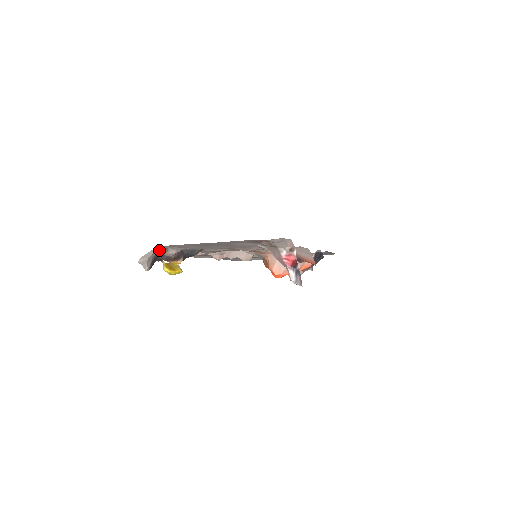
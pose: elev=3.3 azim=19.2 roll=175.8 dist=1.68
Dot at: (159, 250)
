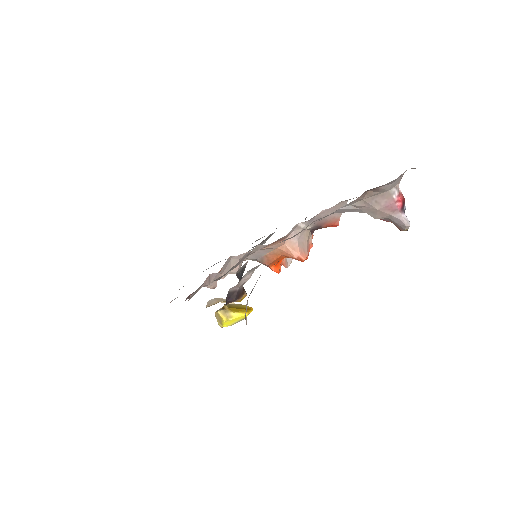
Dot at: occluded
